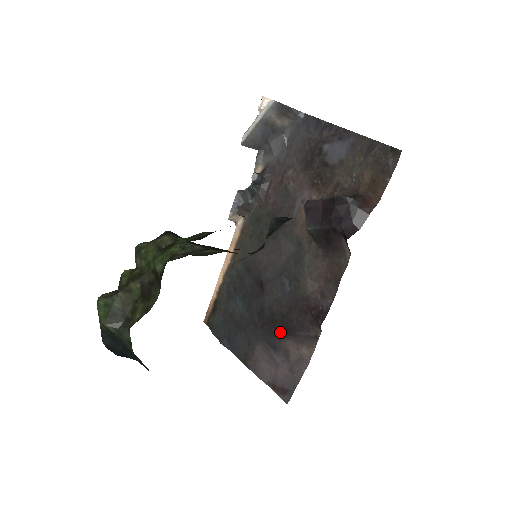
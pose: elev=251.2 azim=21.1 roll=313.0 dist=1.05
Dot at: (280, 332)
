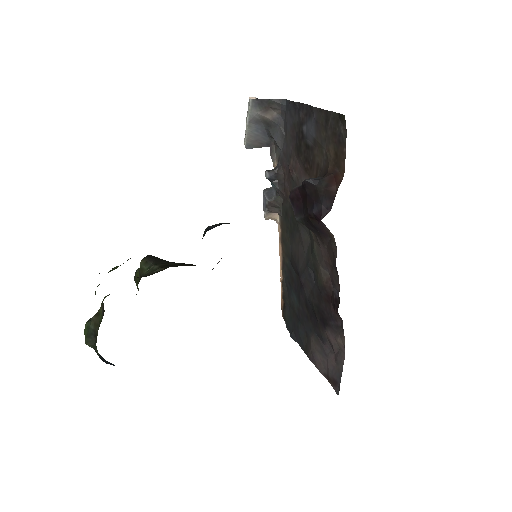
Dot at: (321, 323)
